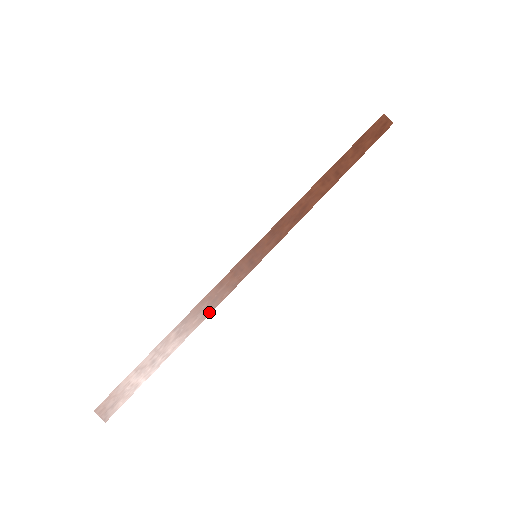
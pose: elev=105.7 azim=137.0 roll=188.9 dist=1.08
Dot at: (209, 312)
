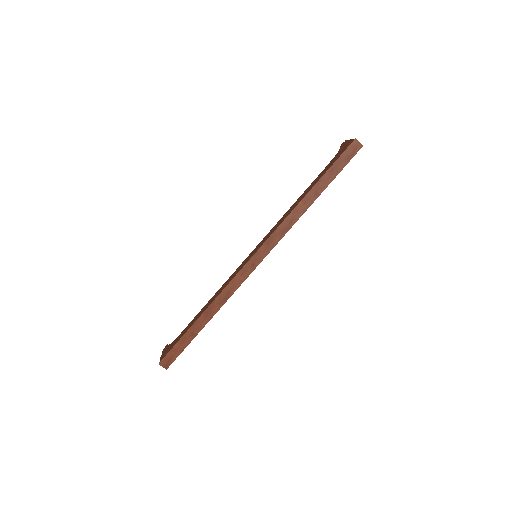
Dot at: (226, 300)
